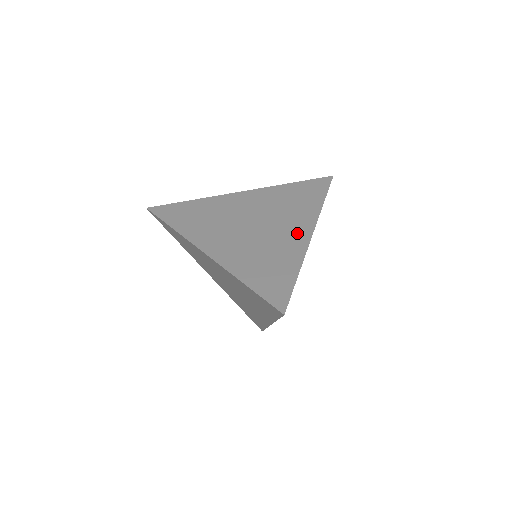
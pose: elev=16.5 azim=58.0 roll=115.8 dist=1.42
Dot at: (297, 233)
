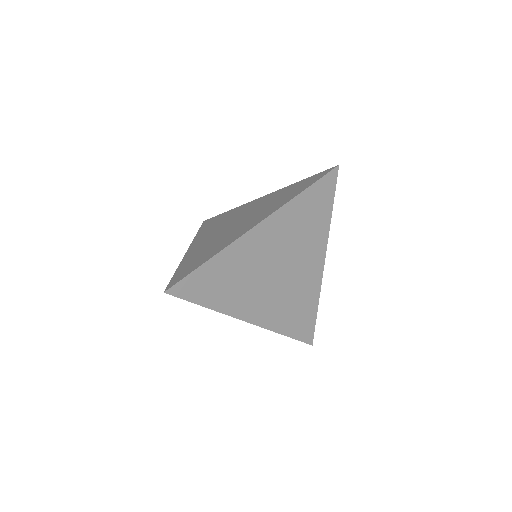
Dot at: (248, 226)
